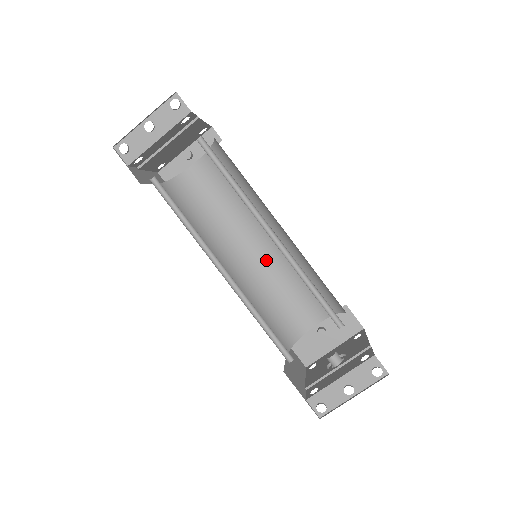
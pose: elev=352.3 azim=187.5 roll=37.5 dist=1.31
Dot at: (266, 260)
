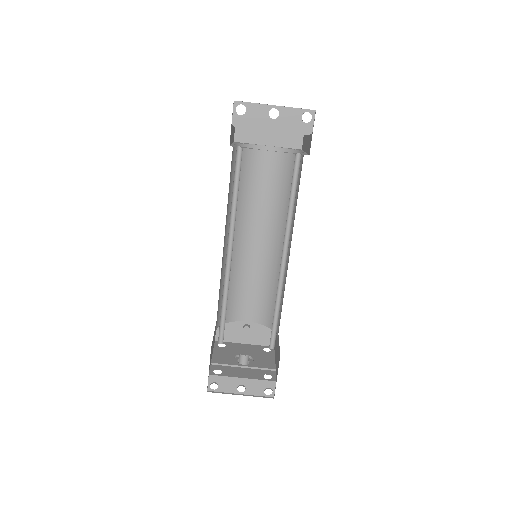
Dot at: (254, 255)
